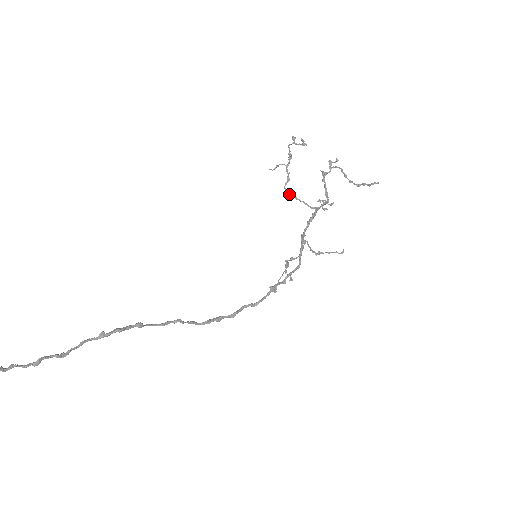
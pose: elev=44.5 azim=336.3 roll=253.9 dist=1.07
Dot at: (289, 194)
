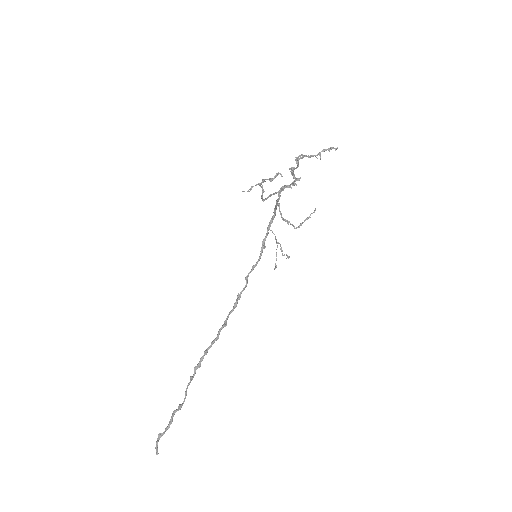
Dot at: (266, 199)
